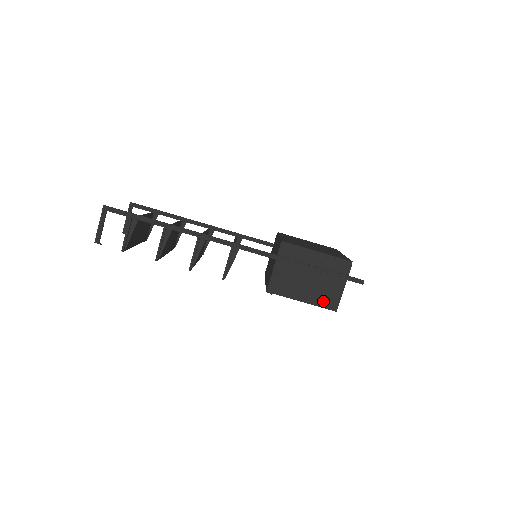
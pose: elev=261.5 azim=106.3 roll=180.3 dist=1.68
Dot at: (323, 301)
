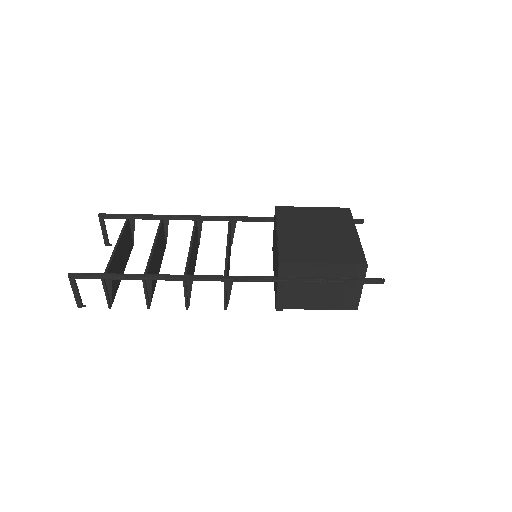
Dot at: (340, 305)
